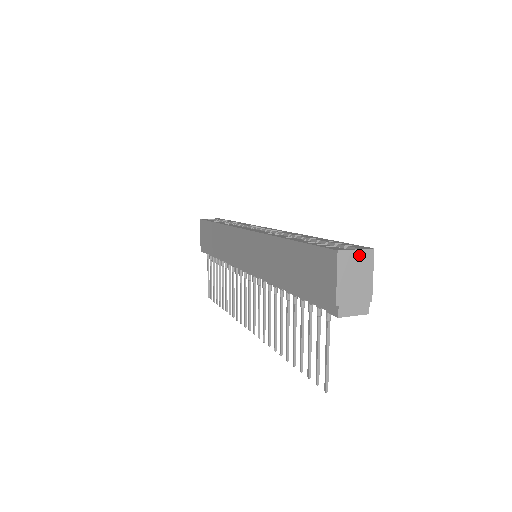
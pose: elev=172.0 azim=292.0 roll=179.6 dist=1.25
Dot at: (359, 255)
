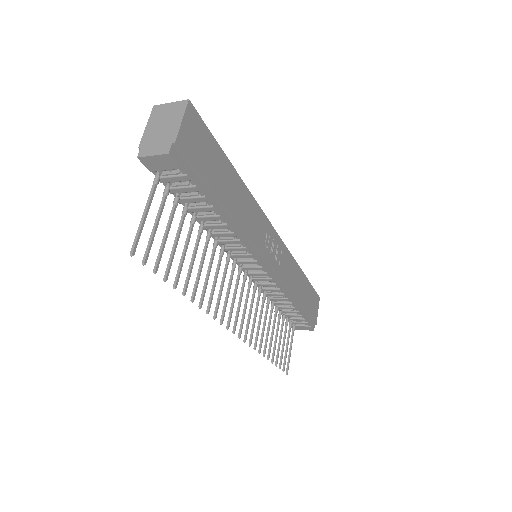
Dot at: (173, 106)
